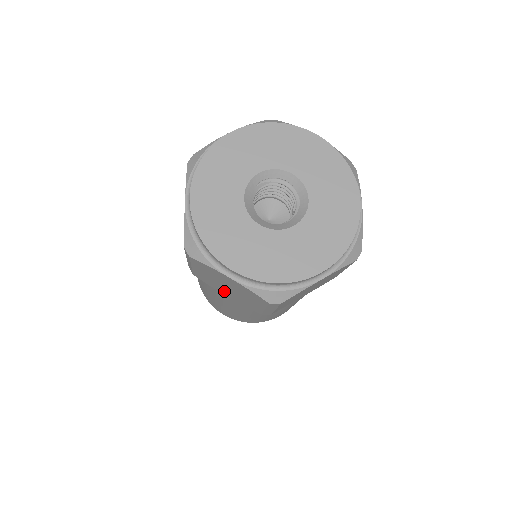
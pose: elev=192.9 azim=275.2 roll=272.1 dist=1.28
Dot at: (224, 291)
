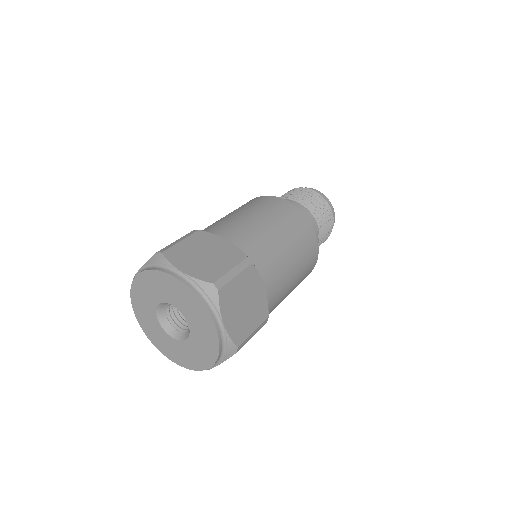
Dot at: occluded
